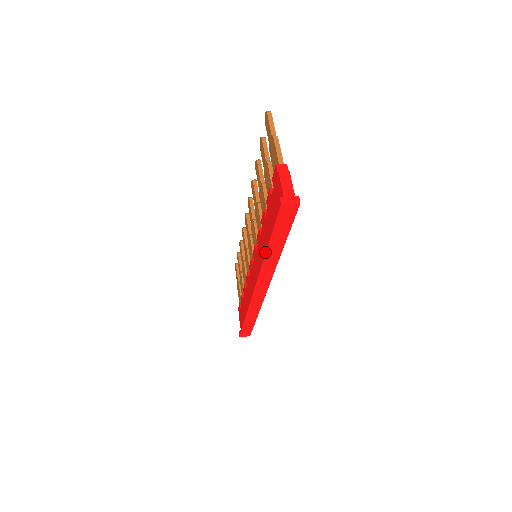
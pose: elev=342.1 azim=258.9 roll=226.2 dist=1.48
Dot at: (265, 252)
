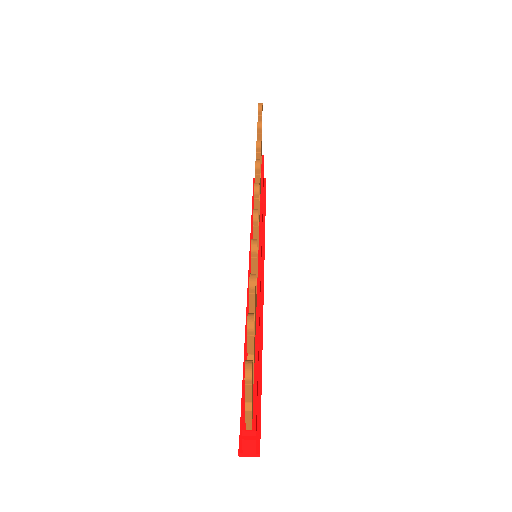
Dot at: occluded
